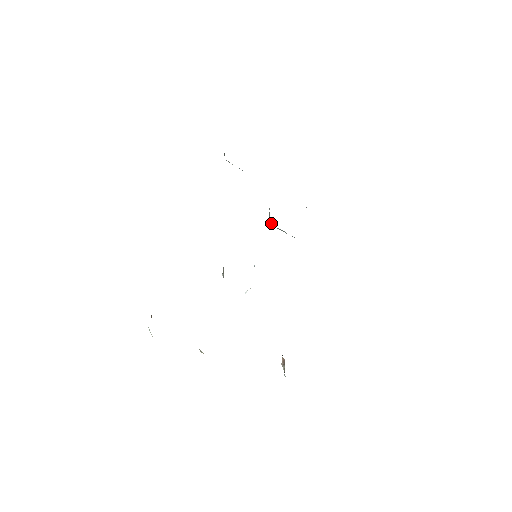
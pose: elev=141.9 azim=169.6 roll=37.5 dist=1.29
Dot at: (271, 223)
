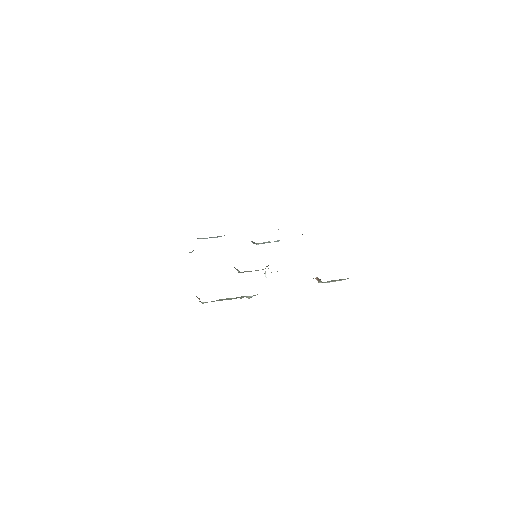
Dot at: (256, 243)
